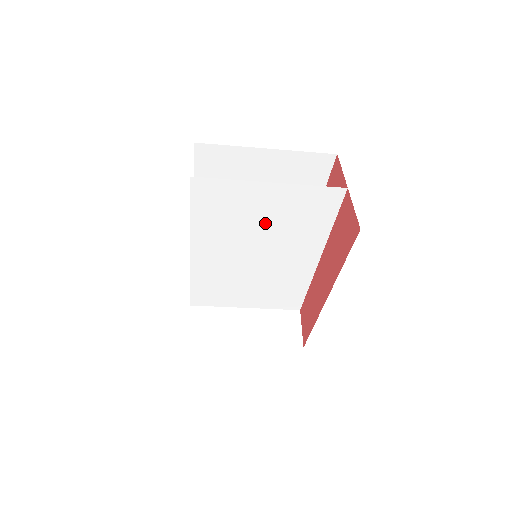
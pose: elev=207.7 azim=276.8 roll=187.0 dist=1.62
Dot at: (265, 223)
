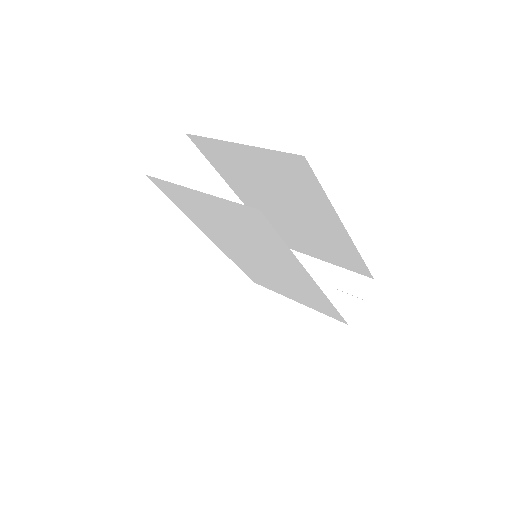
Dot at: (231, 227)
